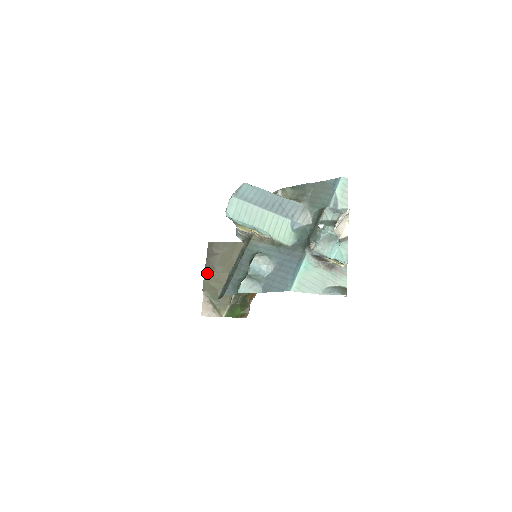
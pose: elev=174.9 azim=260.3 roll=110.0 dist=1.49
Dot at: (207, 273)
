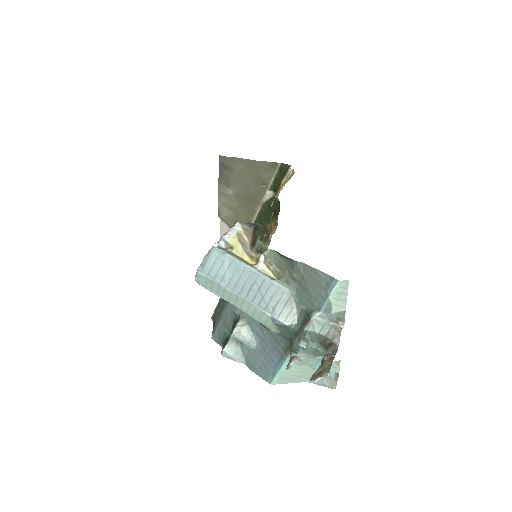
Dot at: (221, 195)
